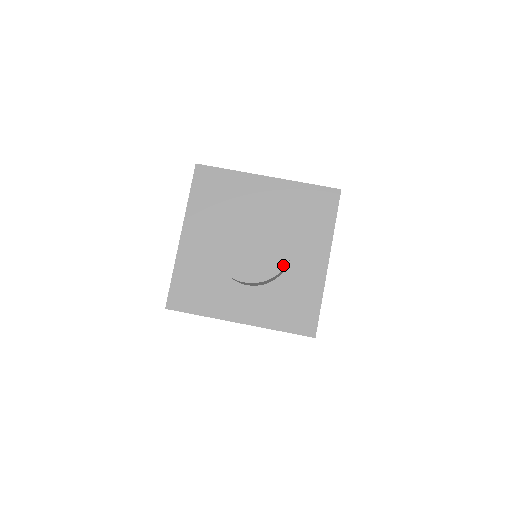
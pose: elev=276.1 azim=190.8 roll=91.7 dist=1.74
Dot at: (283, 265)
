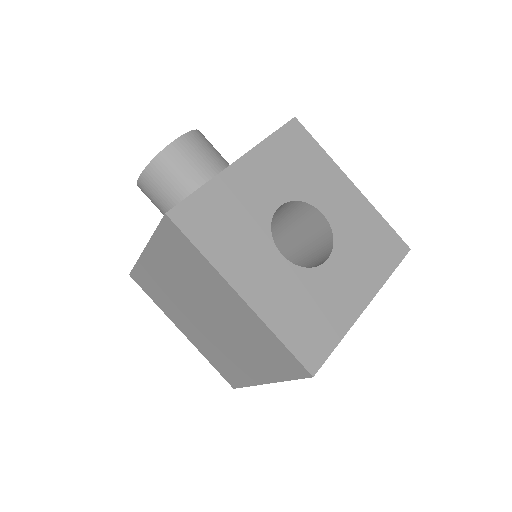
Dot at: (164, 150)
